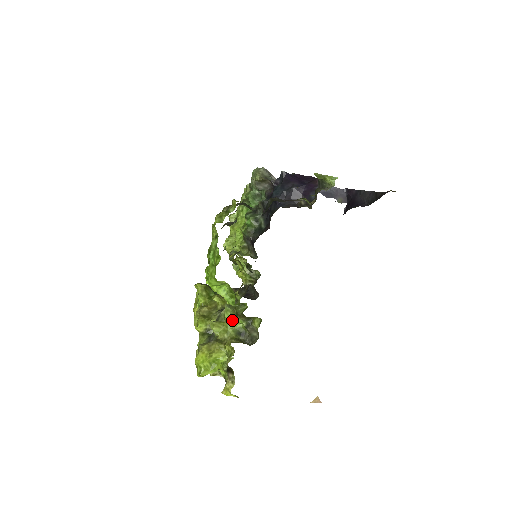
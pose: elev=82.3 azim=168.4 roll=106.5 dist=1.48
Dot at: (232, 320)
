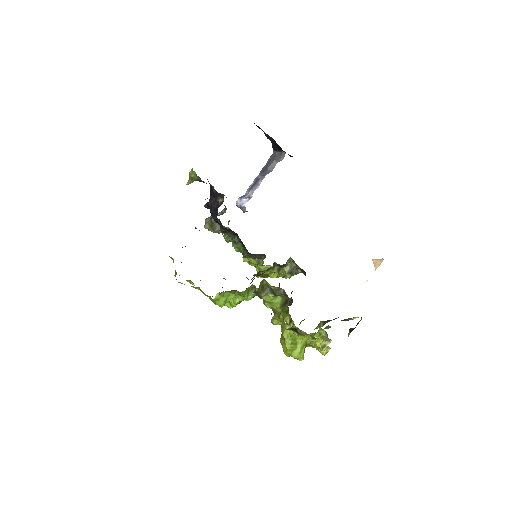
Dot at: (272, 304)
